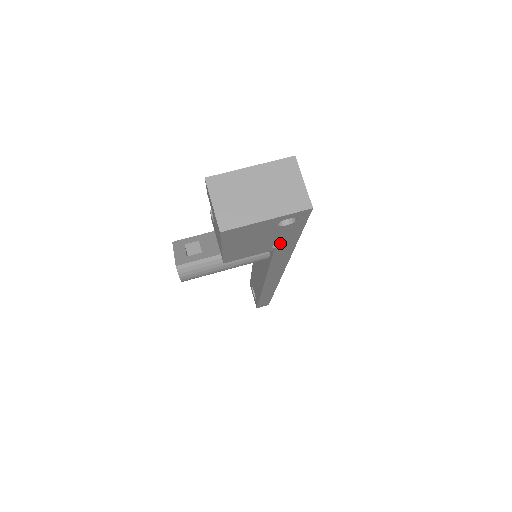
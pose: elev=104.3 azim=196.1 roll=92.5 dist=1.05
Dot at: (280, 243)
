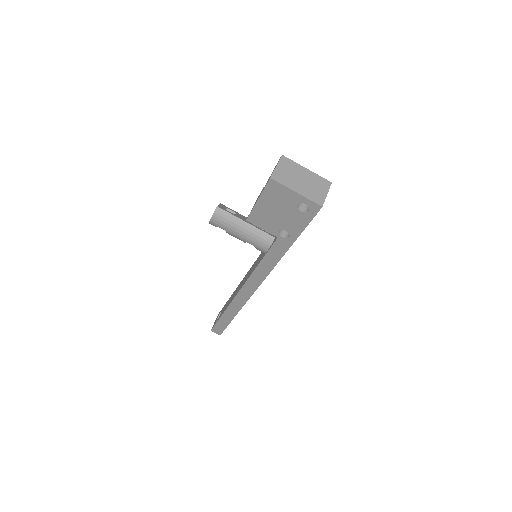
Dot at: (284, 236)
